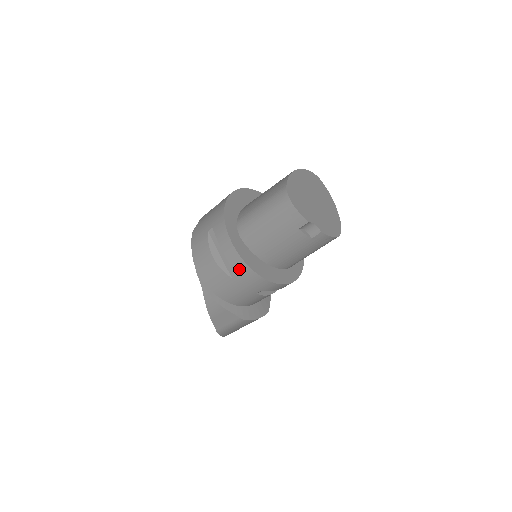
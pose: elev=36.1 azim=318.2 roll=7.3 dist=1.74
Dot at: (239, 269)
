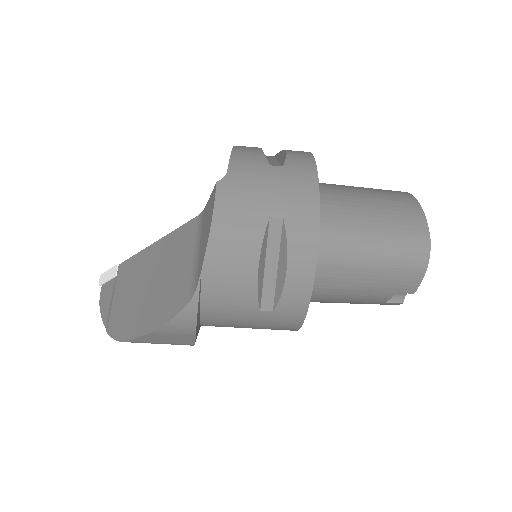
Dot at: (288, 308)
